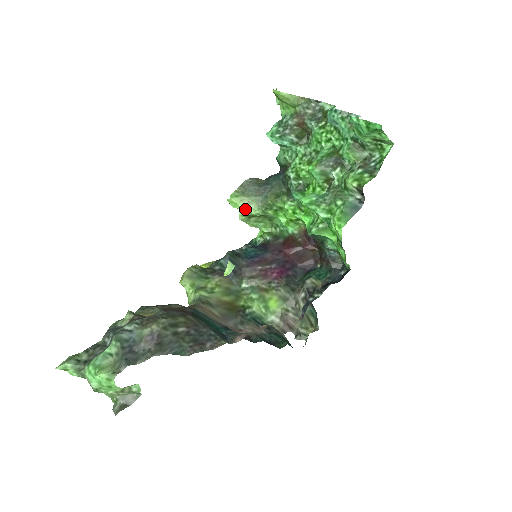
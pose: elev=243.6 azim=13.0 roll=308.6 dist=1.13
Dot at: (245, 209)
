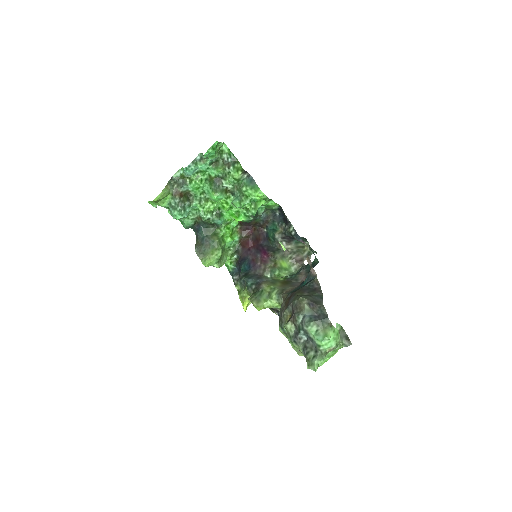
Dot at: (216, 259)
